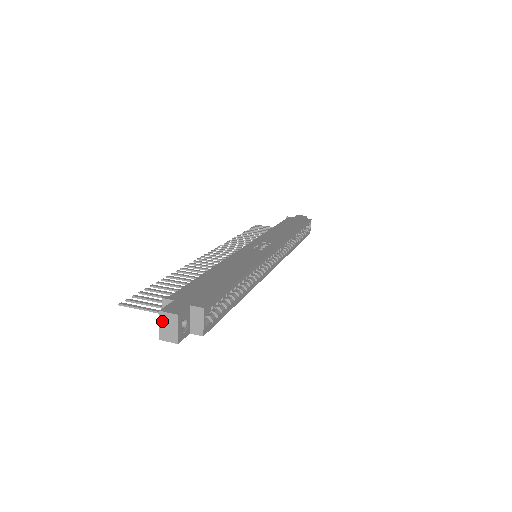
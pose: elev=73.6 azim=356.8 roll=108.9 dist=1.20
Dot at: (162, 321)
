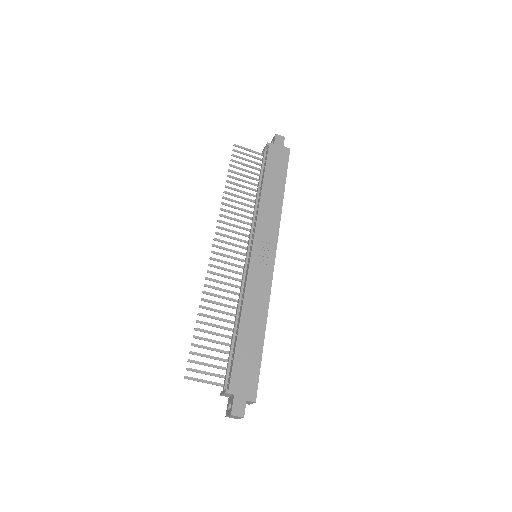
Dot at: (231, 416)
